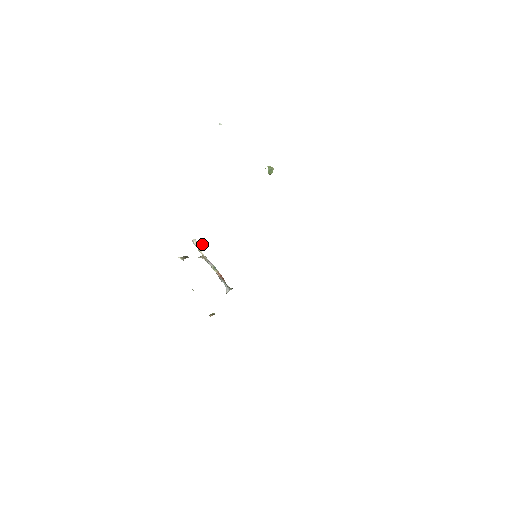
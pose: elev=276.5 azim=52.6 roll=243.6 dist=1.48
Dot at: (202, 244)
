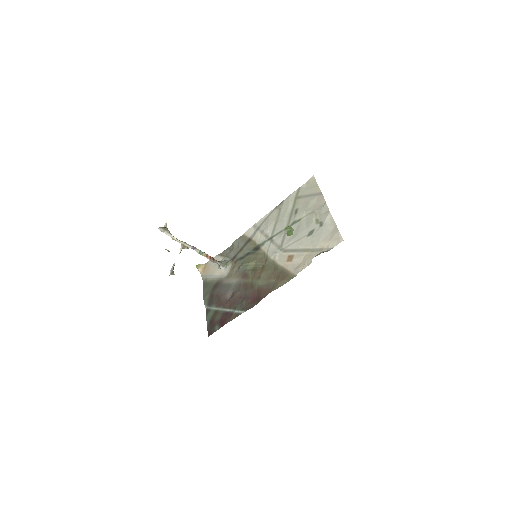
Dot at: (166, 219)
